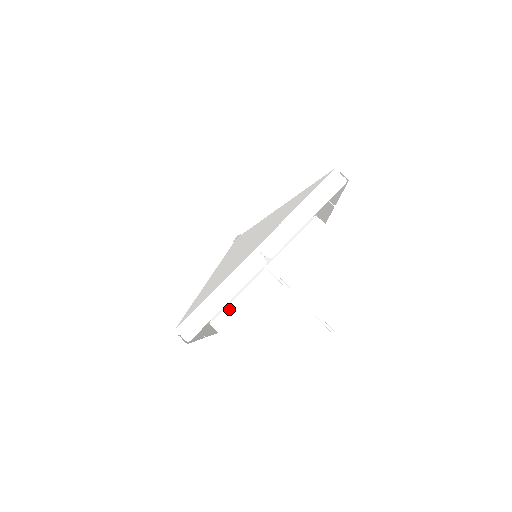
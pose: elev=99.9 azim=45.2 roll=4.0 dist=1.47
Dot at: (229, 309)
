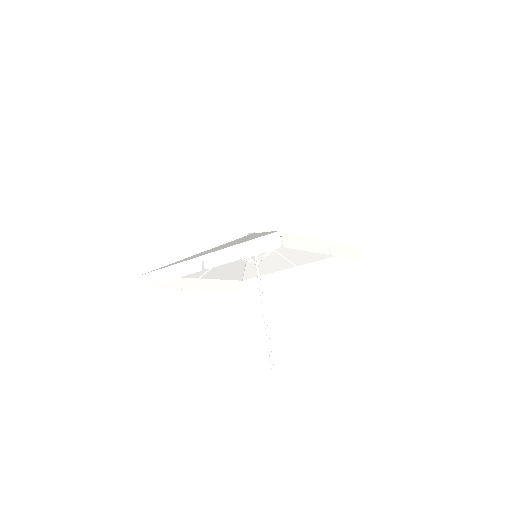
Dot at: occluded
